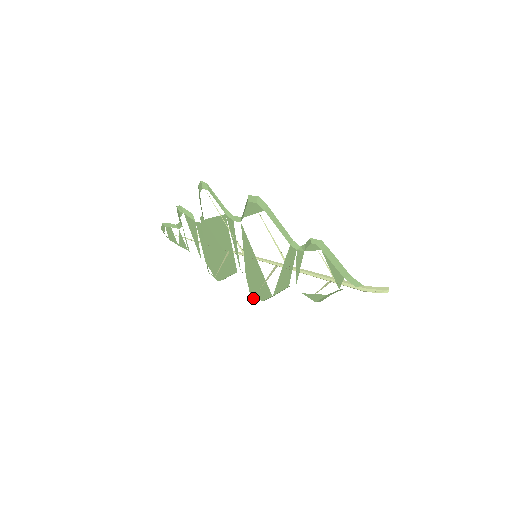
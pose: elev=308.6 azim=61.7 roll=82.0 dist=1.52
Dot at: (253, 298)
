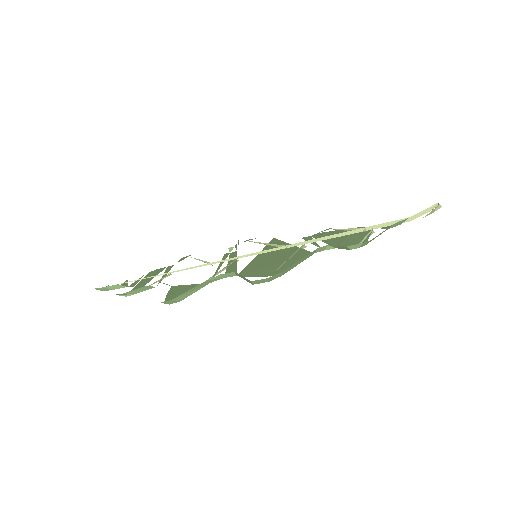
Dot at: (244, 241)
